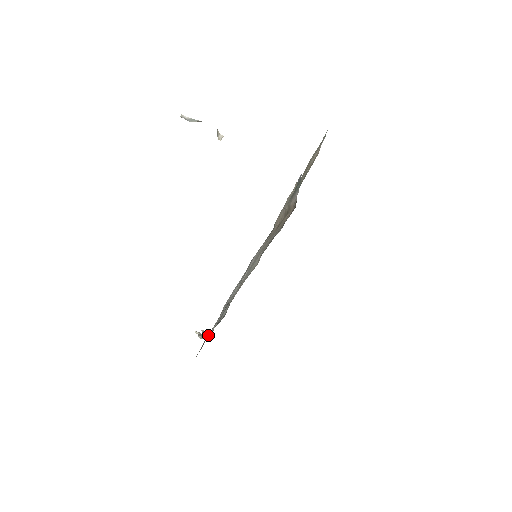
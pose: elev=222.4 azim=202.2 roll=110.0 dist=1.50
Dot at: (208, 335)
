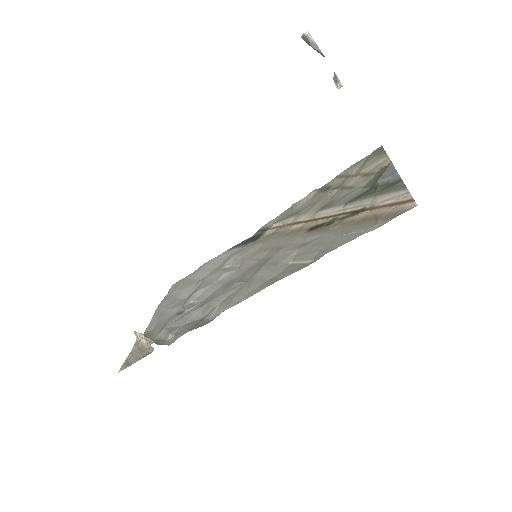
Dot at: occluded
